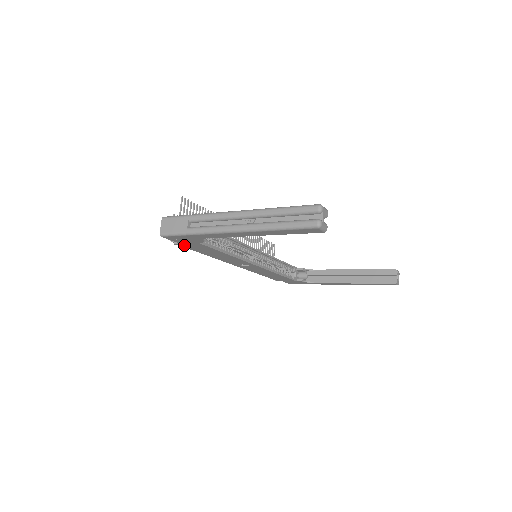
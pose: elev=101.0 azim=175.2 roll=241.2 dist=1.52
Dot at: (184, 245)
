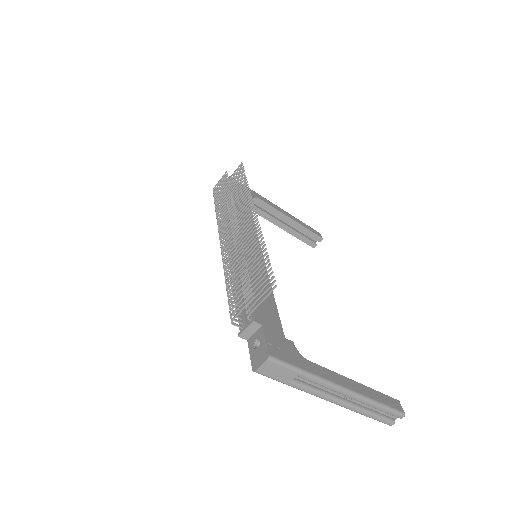
Dot at: occluded
